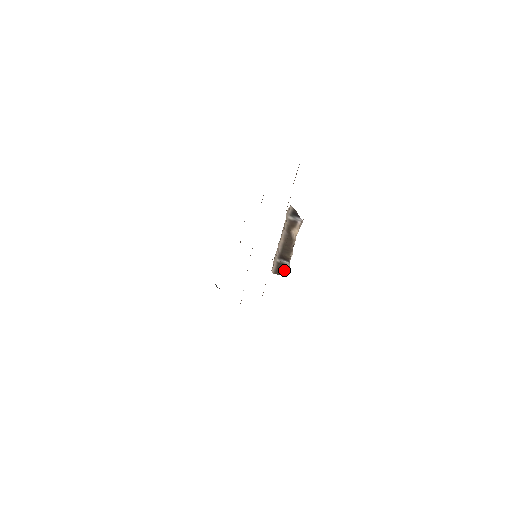
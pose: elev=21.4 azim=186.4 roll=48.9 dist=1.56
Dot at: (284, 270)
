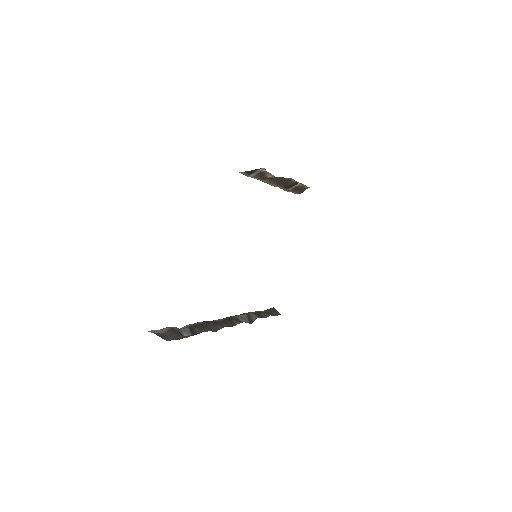
Dot at: (304, 187)
